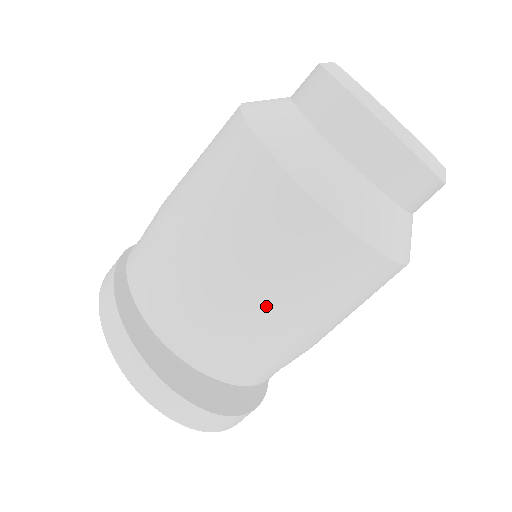
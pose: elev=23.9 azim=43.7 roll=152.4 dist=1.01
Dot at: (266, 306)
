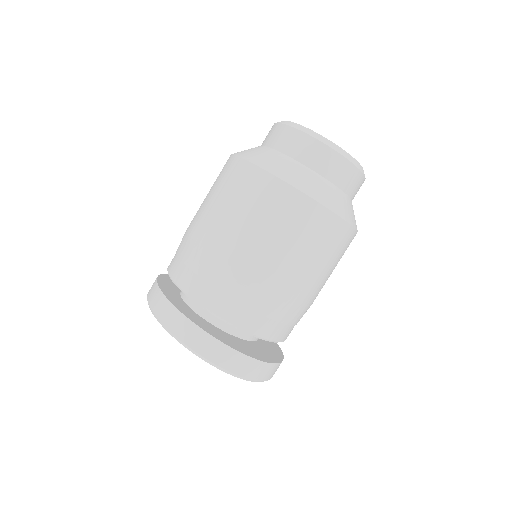
Dot at: (280, 266)
